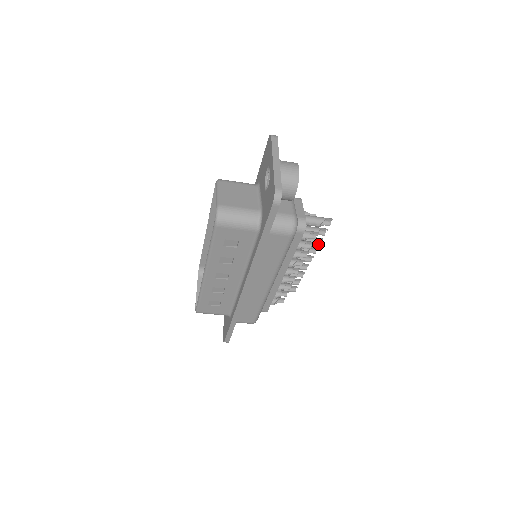
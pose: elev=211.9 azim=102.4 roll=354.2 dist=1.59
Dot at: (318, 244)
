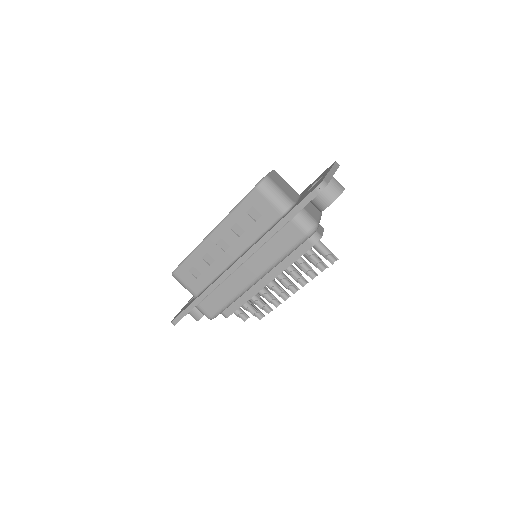
Dot at: (312, 278)
